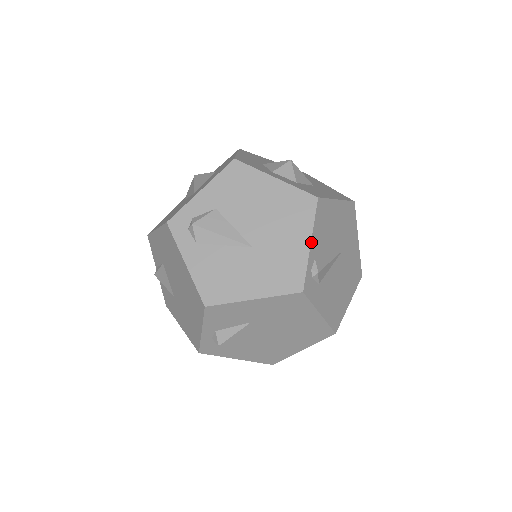
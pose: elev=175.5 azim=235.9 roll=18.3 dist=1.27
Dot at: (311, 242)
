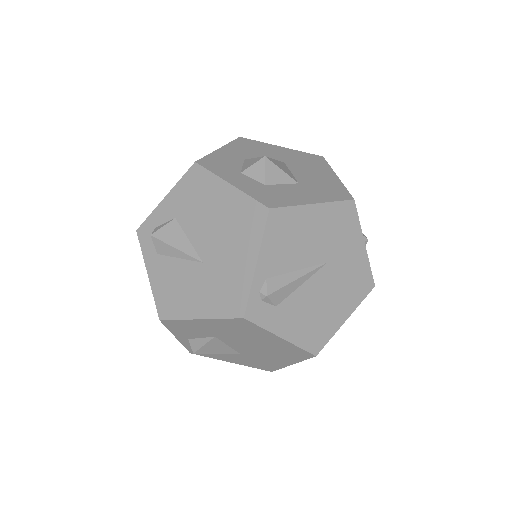
Dot at: (257, 261)
